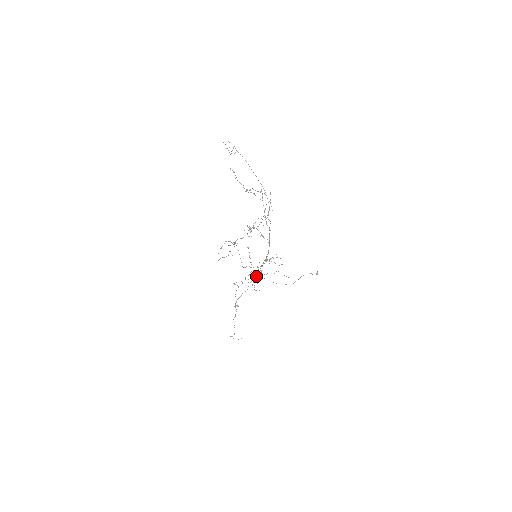
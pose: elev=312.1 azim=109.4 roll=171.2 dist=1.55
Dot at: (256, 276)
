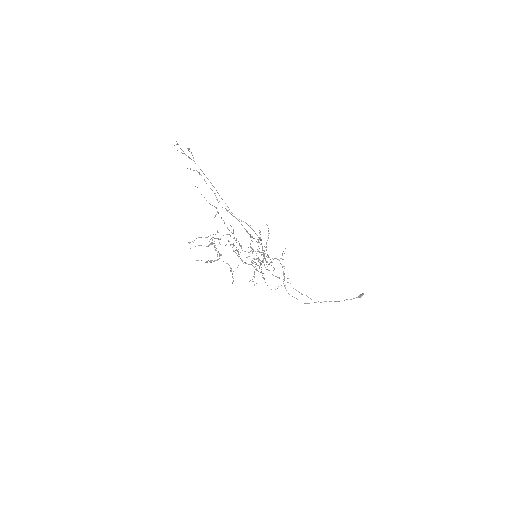
Dot at: occluded
